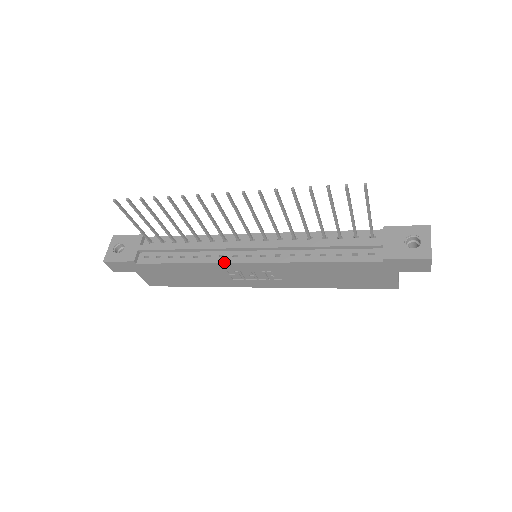
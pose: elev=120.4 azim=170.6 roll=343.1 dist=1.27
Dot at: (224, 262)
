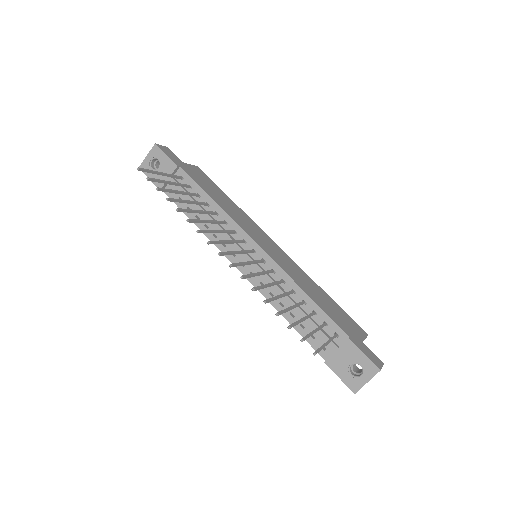
Dot at: occluded
